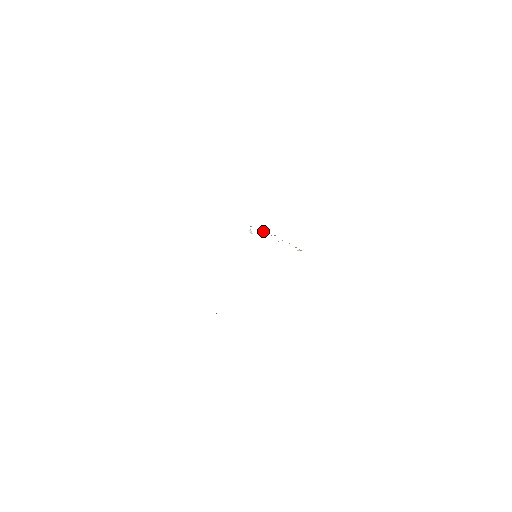
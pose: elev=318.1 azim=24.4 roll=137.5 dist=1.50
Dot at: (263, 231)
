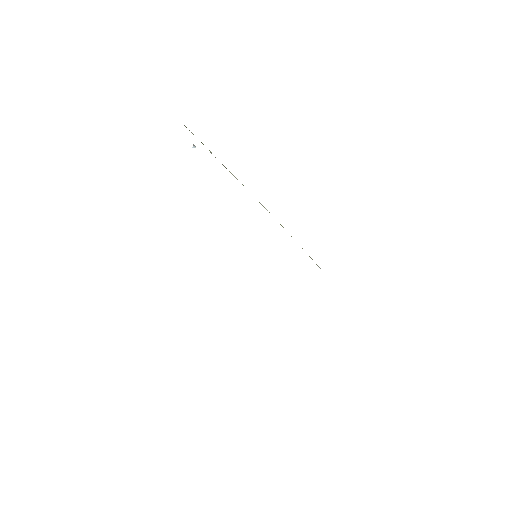
Dot at: occluded
